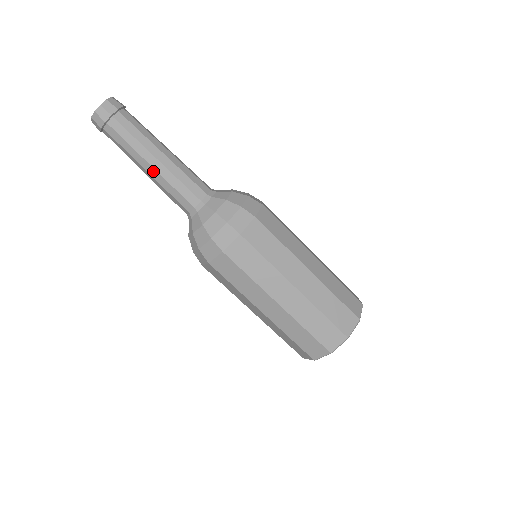
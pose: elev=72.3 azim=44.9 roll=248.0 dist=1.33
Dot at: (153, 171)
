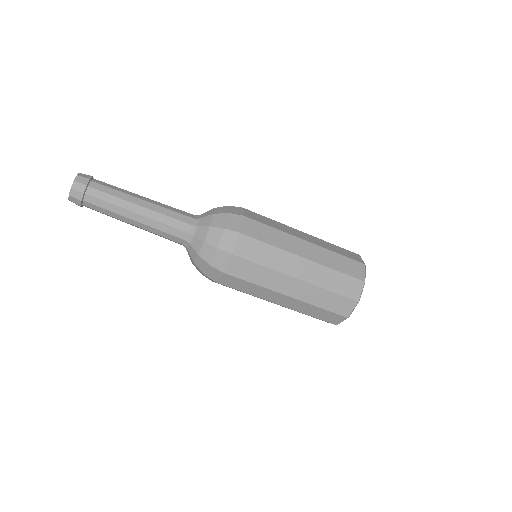
Dot at: occluded
